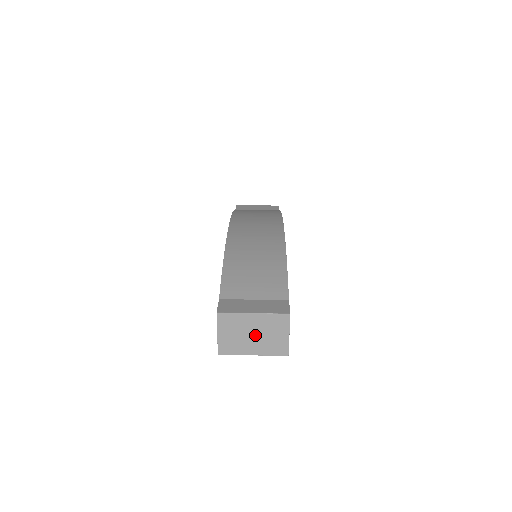
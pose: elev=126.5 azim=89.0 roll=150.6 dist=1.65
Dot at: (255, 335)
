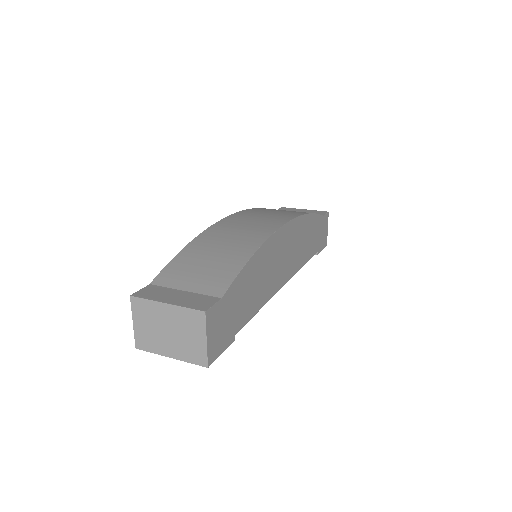
Dot at: (170, 332)
